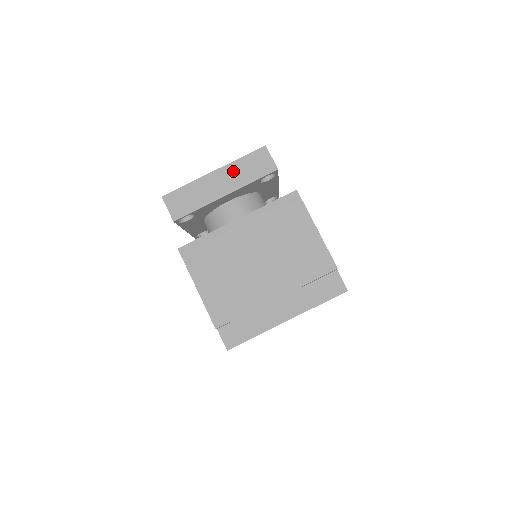
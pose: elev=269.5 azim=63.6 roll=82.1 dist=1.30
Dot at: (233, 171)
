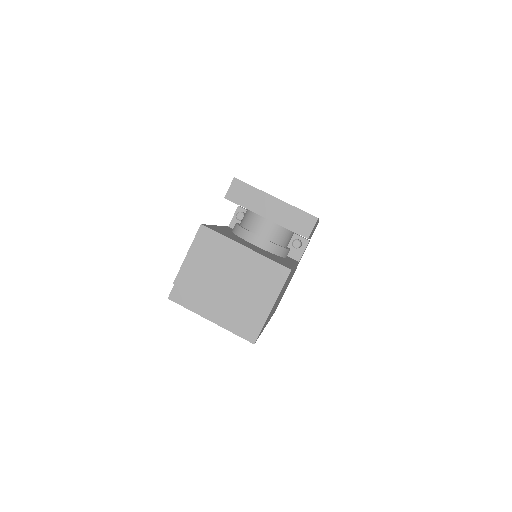
Dot at: (285, 210)
